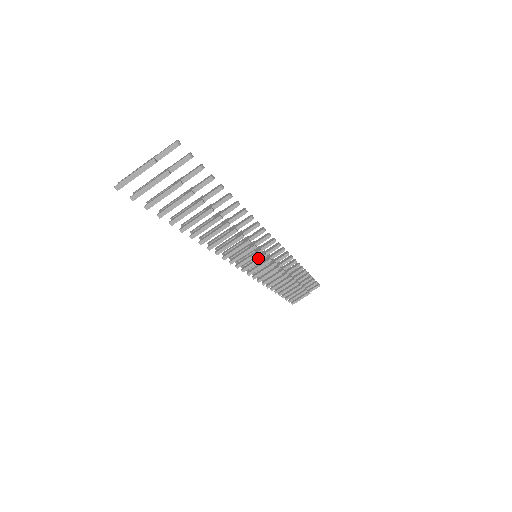
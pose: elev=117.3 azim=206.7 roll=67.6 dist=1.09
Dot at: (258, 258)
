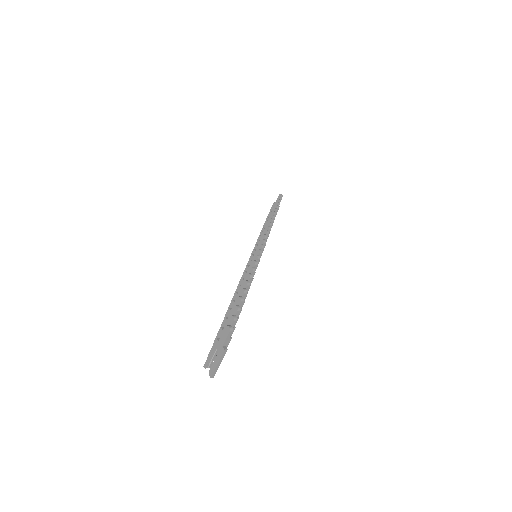
Dot at: occluded
